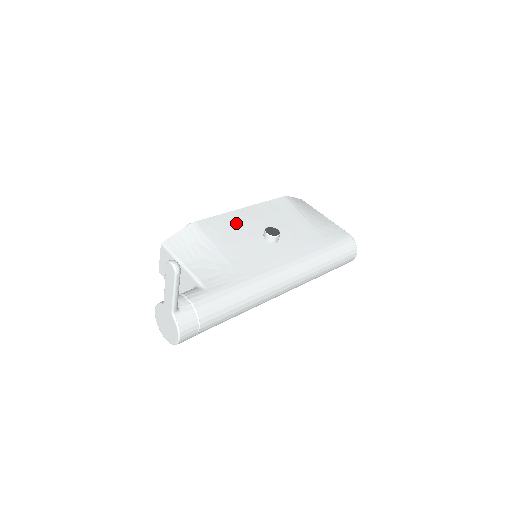
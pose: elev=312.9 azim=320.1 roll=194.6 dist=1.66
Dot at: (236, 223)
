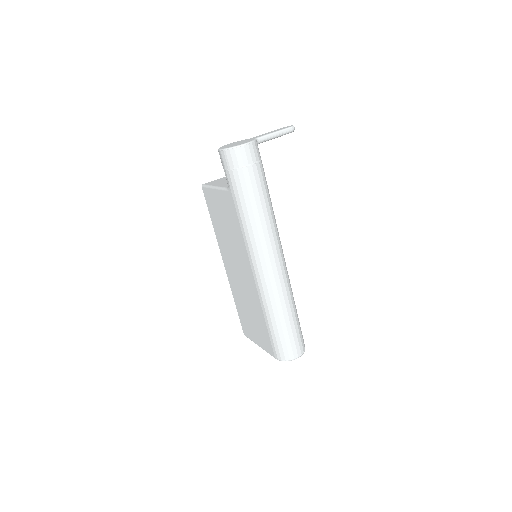
Dot at: occluded
